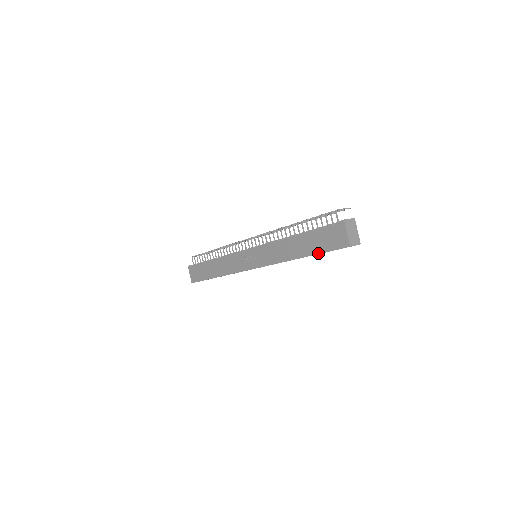
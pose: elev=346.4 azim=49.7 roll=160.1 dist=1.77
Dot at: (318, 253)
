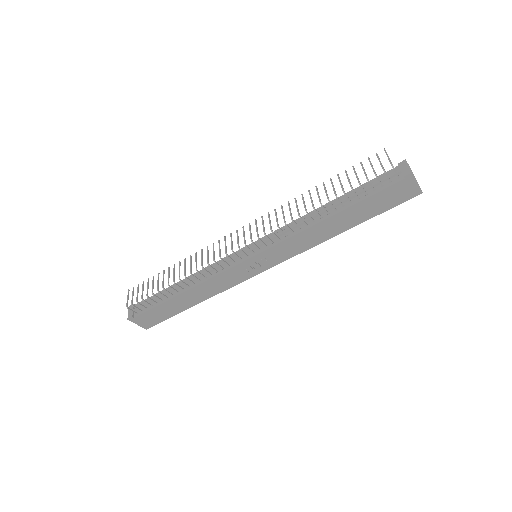
Dot at: (374, 216)
